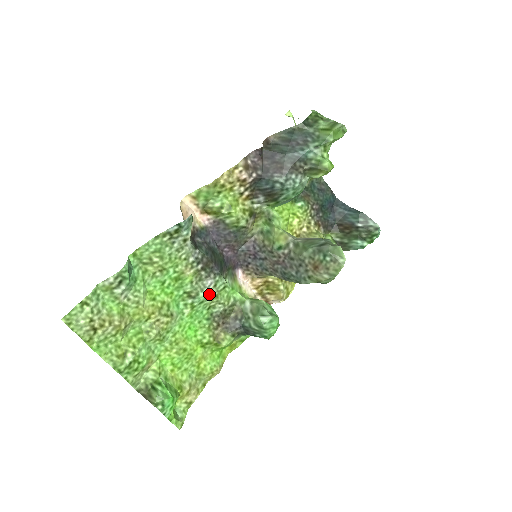
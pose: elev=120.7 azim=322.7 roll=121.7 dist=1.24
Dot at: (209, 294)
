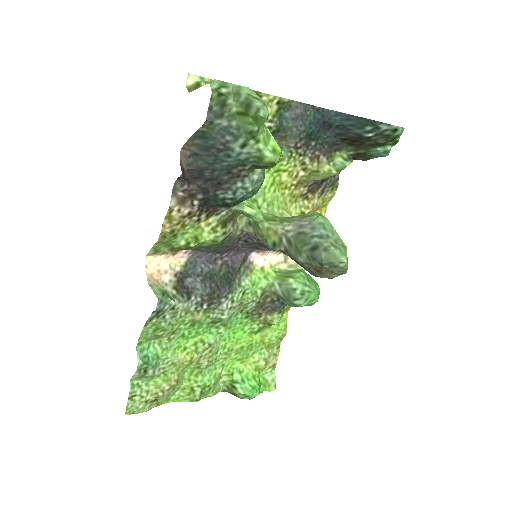
Dot at: (232, 310)
